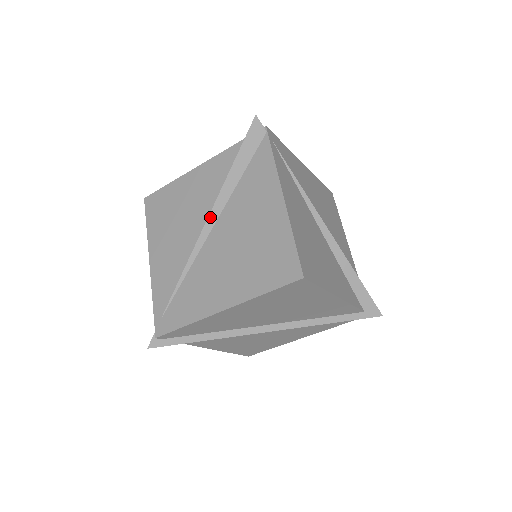
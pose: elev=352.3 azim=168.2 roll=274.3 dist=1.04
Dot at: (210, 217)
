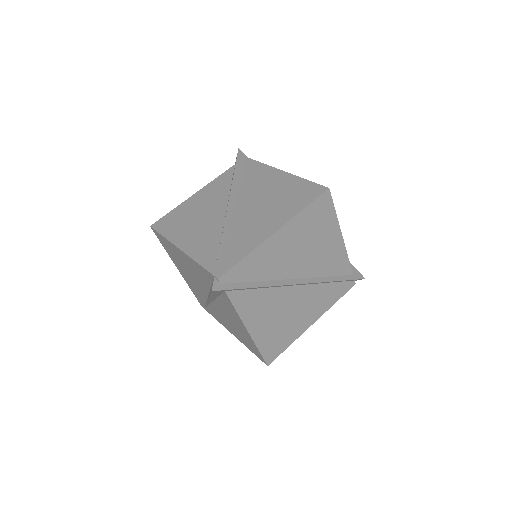
Dot at: (230, 199)
